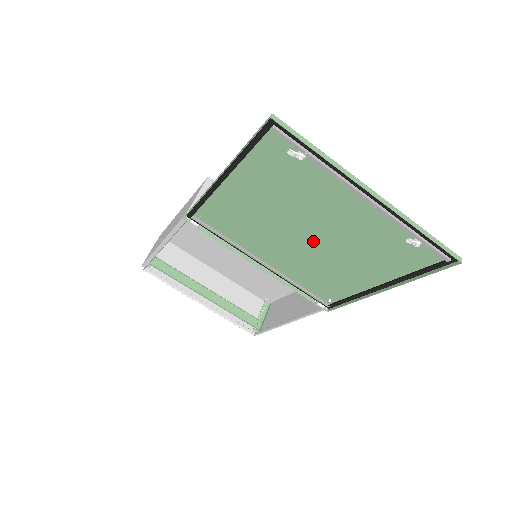
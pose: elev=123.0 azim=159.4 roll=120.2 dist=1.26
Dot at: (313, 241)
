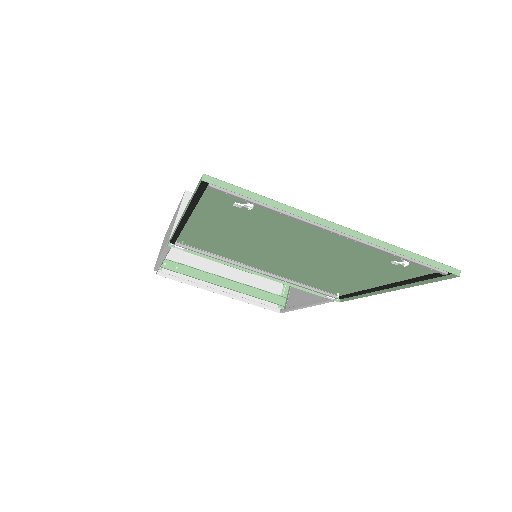
Dot at: (299, 258)
